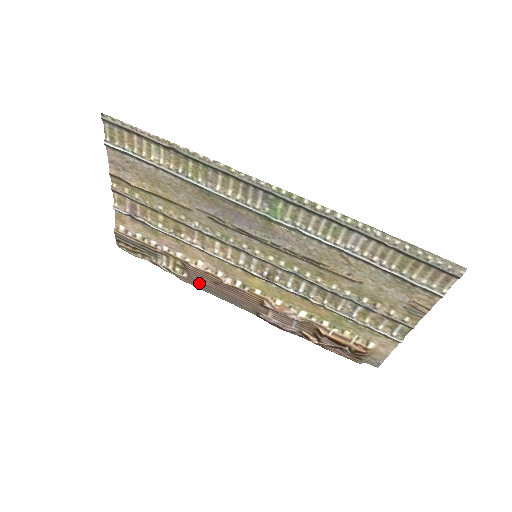
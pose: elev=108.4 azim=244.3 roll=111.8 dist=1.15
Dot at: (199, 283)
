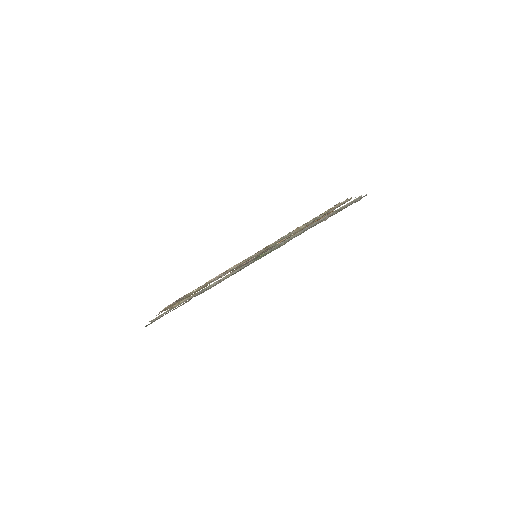
Dot at: occluded
